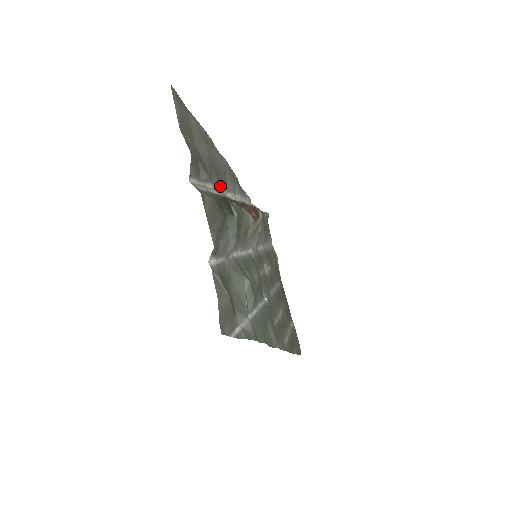
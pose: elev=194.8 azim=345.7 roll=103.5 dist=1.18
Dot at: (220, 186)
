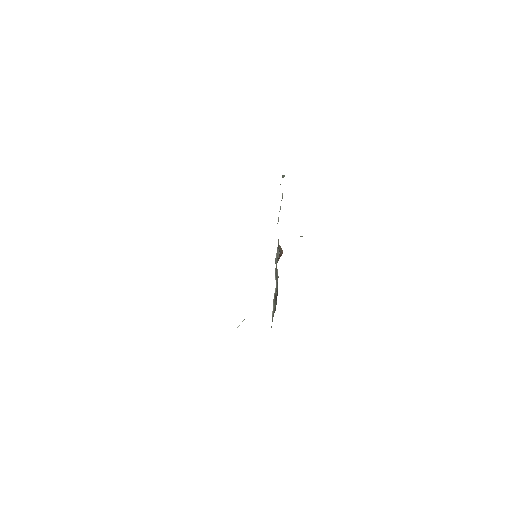
Dot at: occluded
